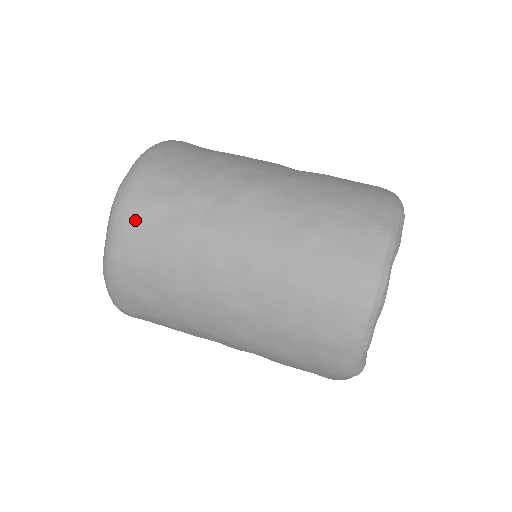
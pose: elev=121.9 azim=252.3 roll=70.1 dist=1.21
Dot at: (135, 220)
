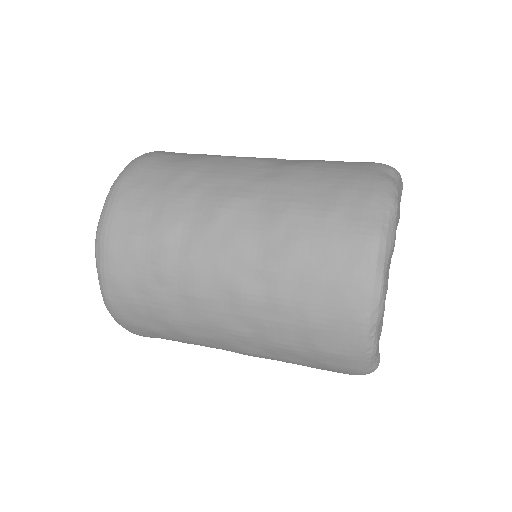
Dot at: (118, 262)
